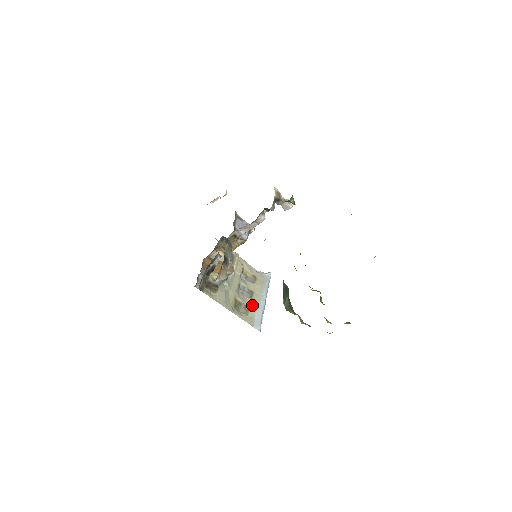
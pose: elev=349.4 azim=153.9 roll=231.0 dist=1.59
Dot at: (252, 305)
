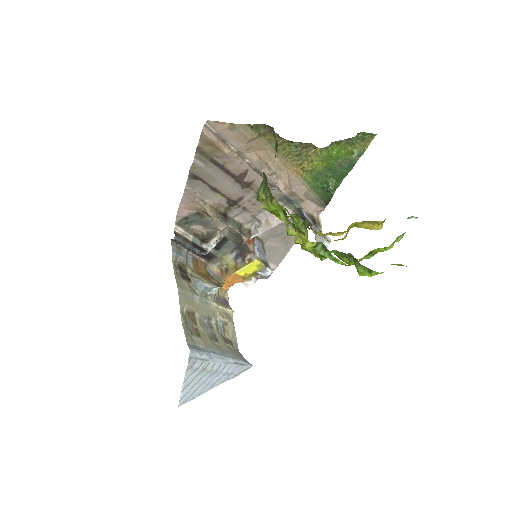
Dot at: (205, 340)
